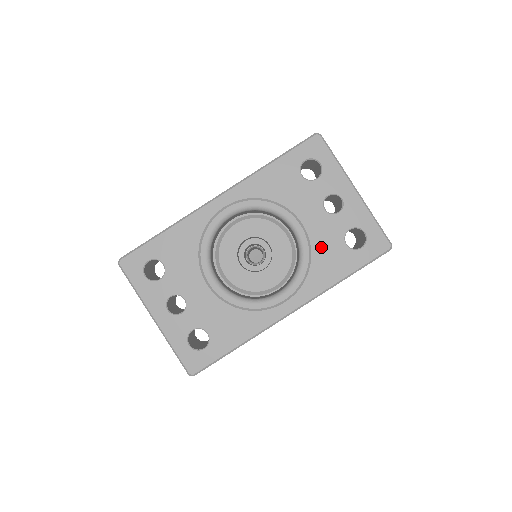
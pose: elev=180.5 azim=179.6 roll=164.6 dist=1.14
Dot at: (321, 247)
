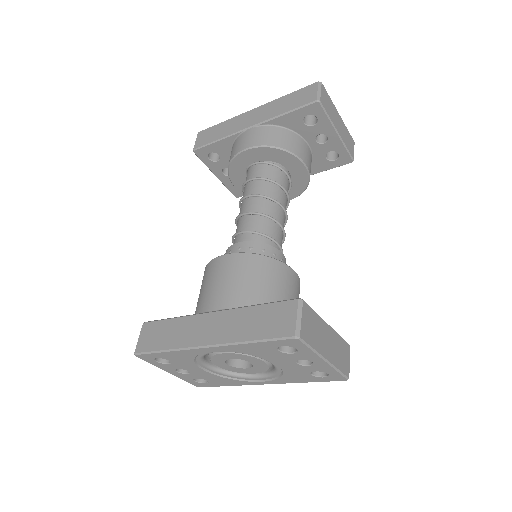
Dot at: (291, 373)
